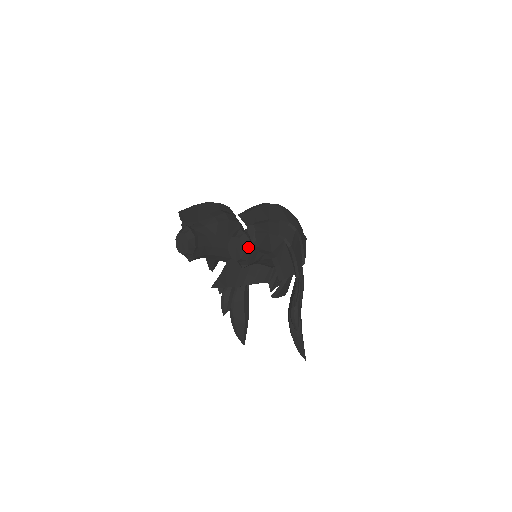
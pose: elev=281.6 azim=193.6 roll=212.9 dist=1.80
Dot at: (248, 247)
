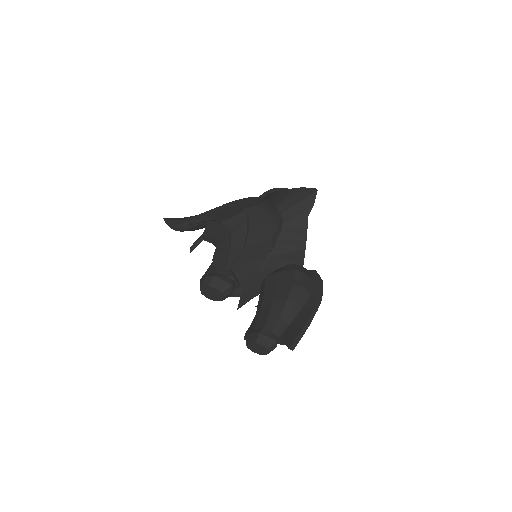
Dot at: occluded
